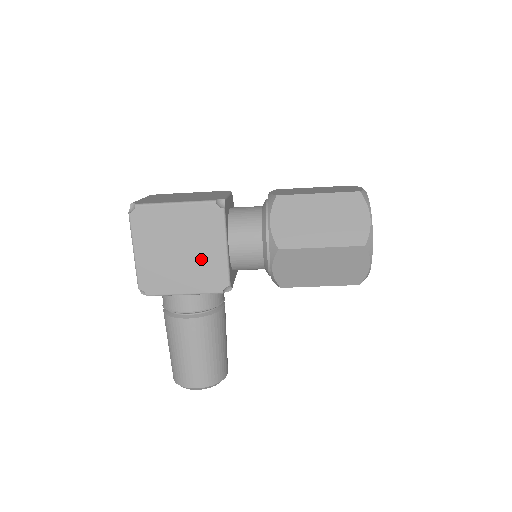
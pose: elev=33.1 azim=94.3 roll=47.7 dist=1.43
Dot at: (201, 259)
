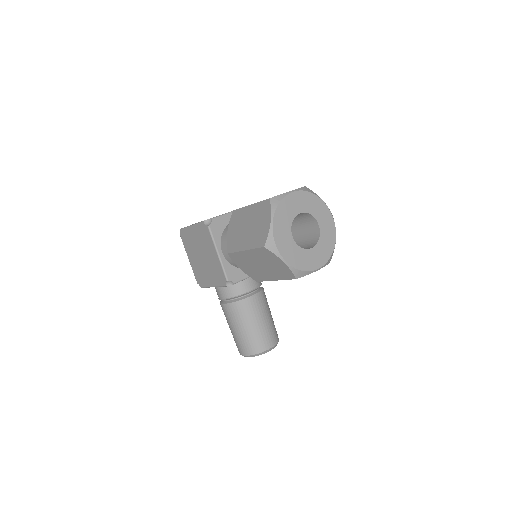
Dot at: (211, 262)
